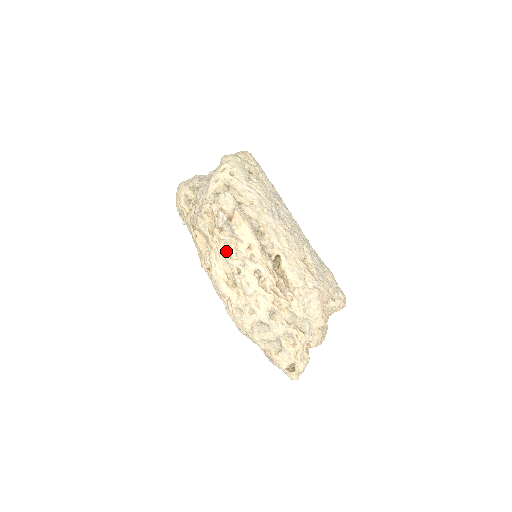
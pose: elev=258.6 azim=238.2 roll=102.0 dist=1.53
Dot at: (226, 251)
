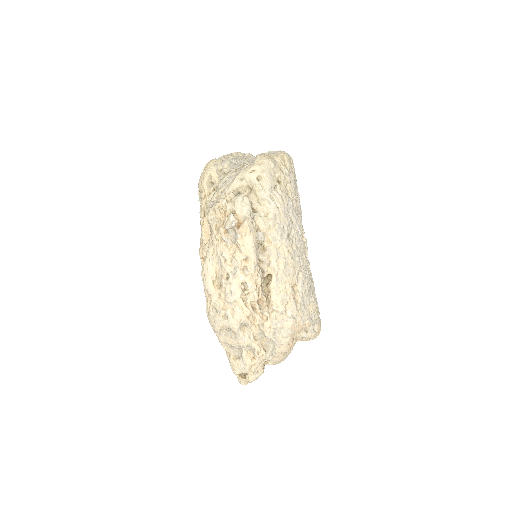
Dot at: (223, 254)
